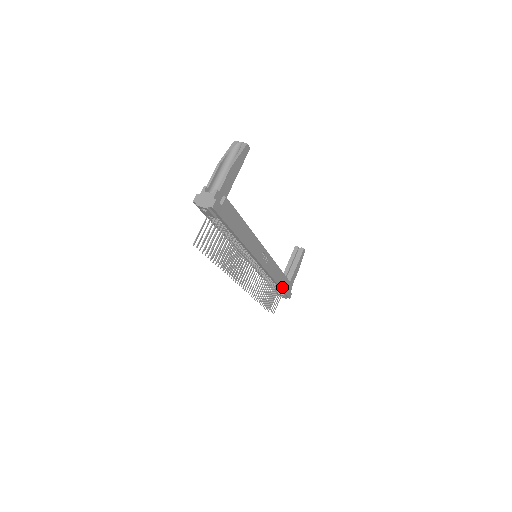
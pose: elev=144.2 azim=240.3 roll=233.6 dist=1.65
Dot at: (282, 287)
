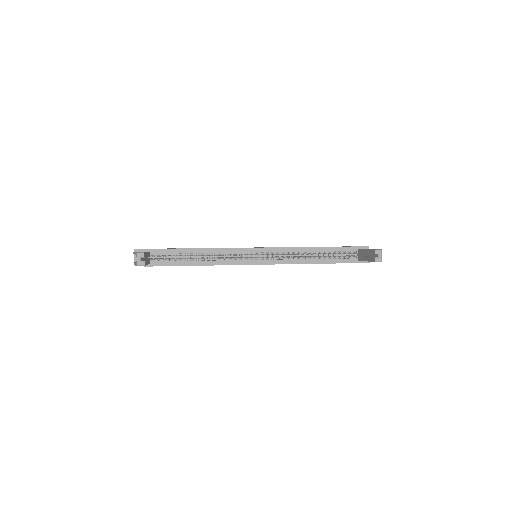
Dot at: occluded
